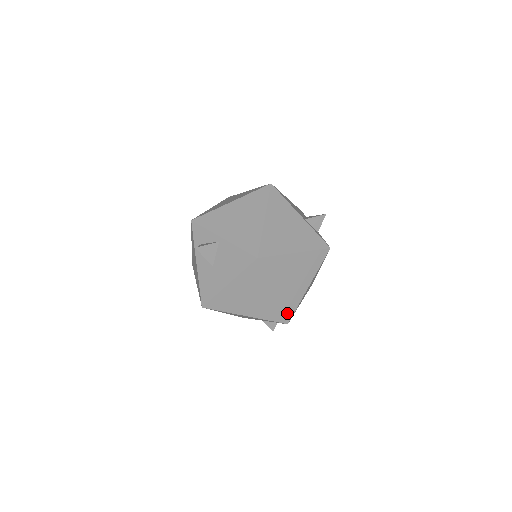
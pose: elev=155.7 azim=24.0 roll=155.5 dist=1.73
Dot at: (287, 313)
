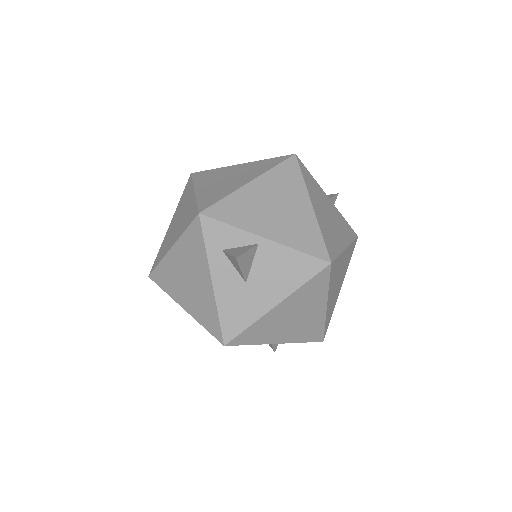
Dot at: (326, 328)
